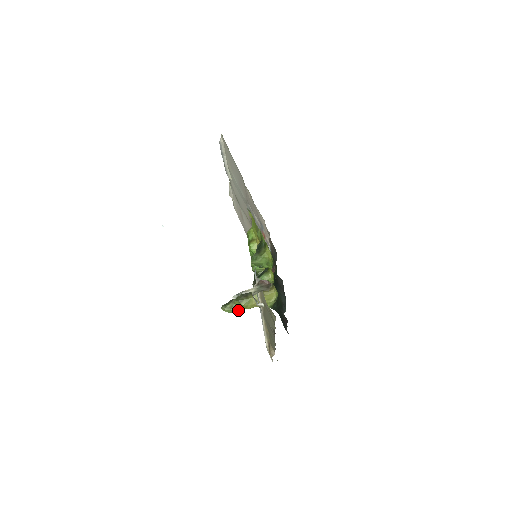
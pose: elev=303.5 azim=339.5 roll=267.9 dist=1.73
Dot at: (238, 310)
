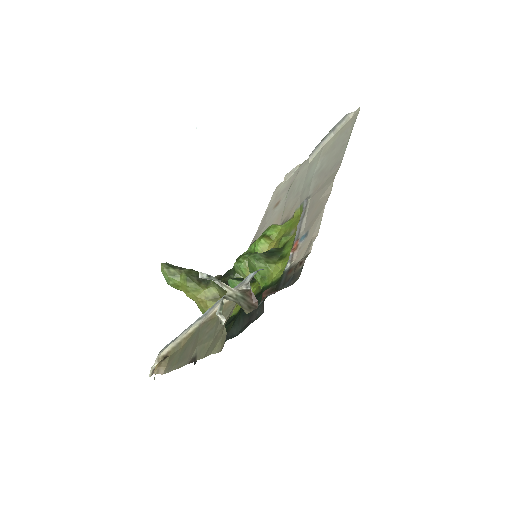
Dot at: (176, 285)
